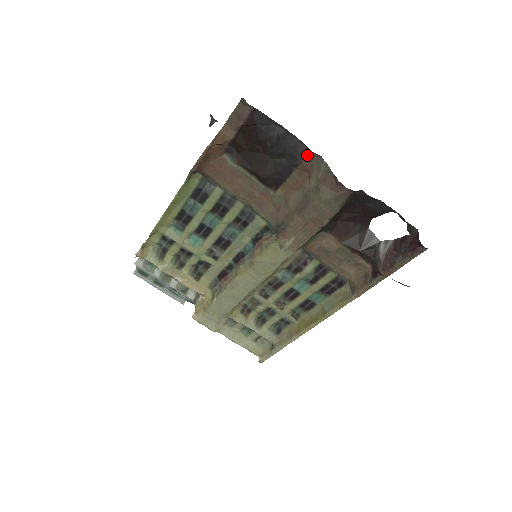
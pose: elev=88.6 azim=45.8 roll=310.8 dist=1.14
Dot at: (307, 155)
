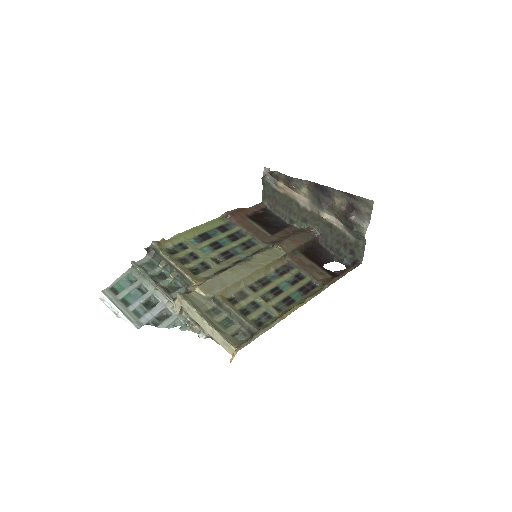
Dot at: (290, 226)
